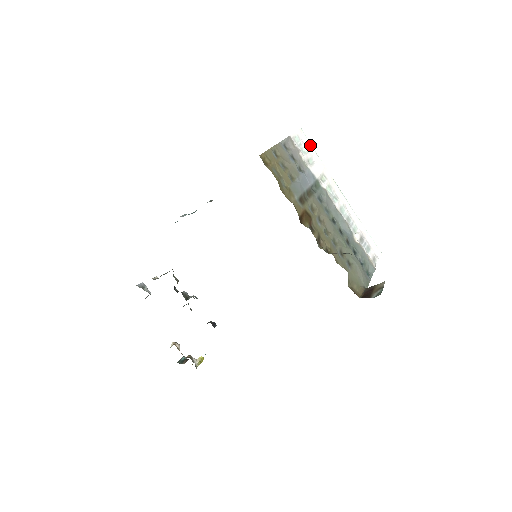
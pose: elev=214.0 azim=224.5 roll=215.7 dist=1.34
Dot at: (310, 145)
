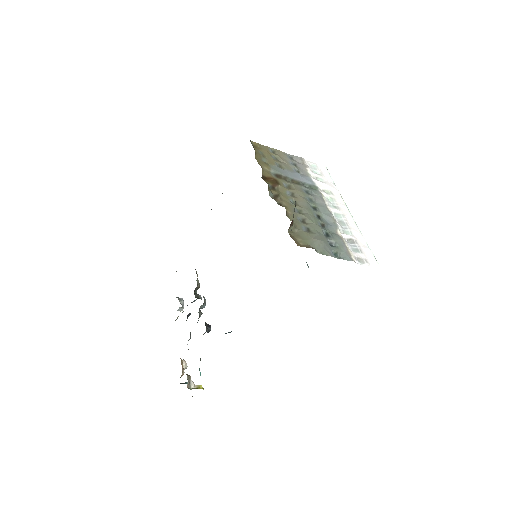
Dot at: (330, 177)
